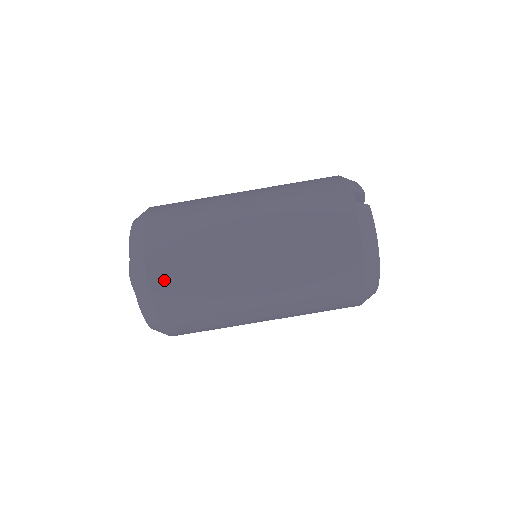
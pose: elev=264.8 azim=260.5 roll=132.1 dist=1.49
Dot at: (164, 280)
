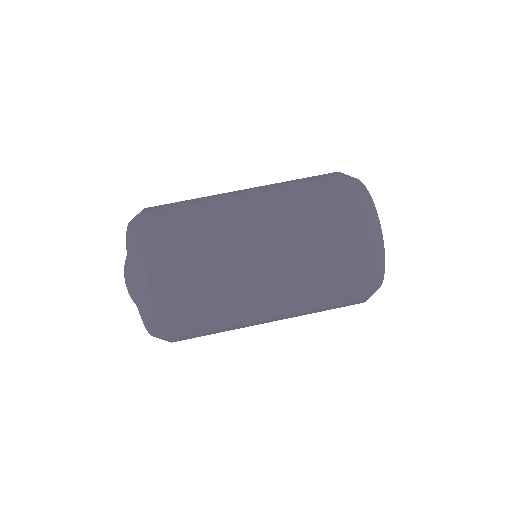
Dot at: (157, 214)
